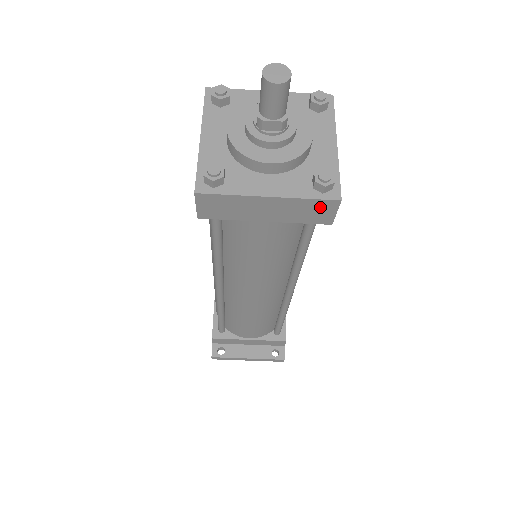
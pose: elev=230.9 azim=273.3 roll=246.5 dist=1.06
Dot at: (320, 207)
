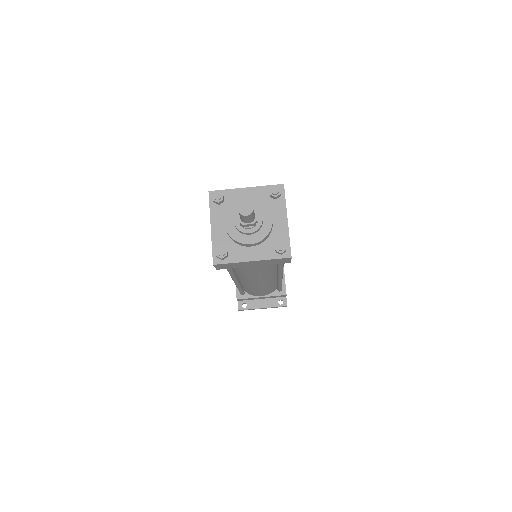
Dot at: (281, 260)
